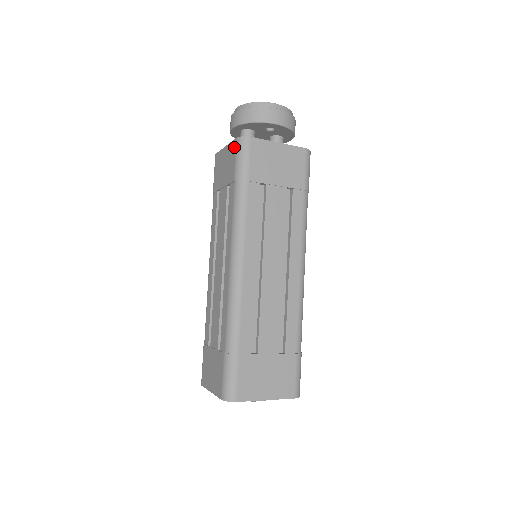
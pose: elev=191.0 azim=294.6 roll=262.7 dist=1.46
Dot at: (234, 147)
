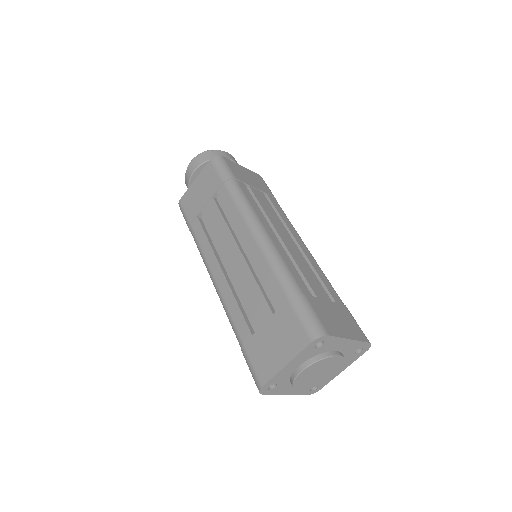
Dot at: (210, 166)
